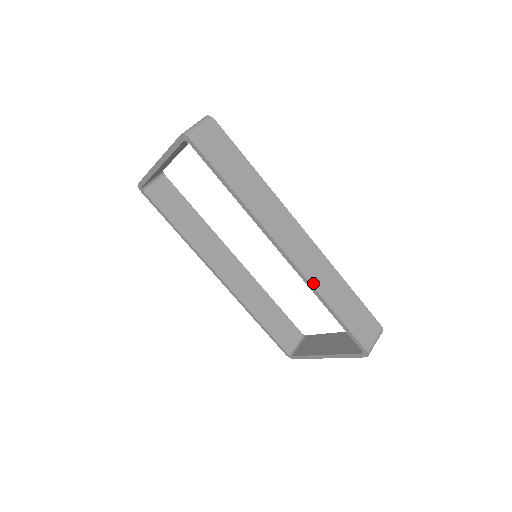
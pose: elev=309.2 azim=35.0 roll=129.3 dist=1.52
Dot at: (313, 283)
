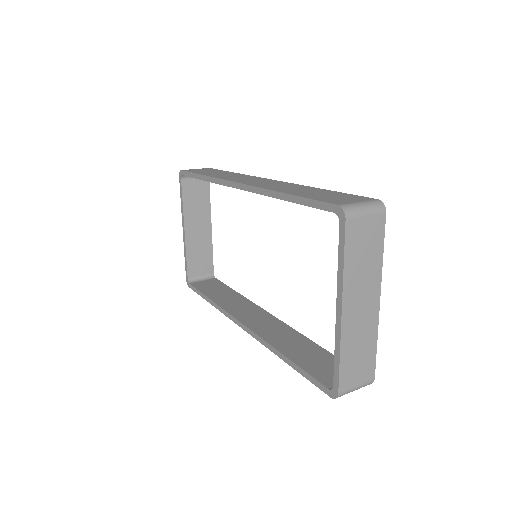
Dot at: (265, 188)
